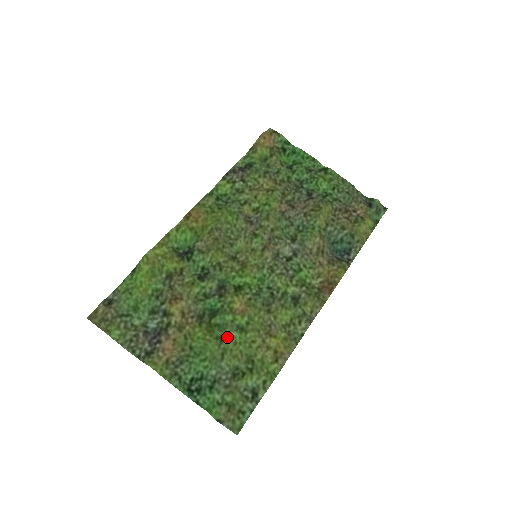
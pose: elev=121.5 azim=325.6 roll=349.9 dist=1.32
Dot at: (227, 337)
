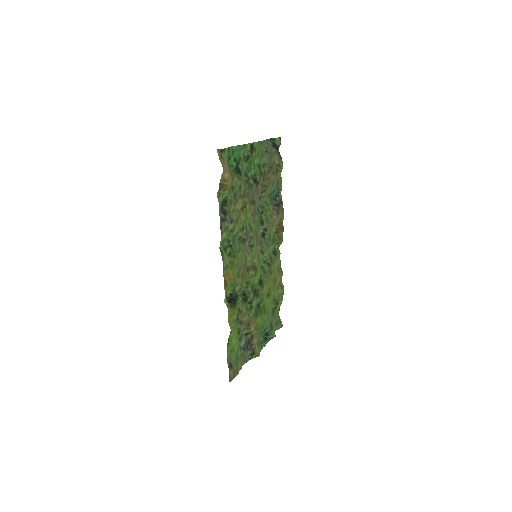
Dot at: (266, 306)
